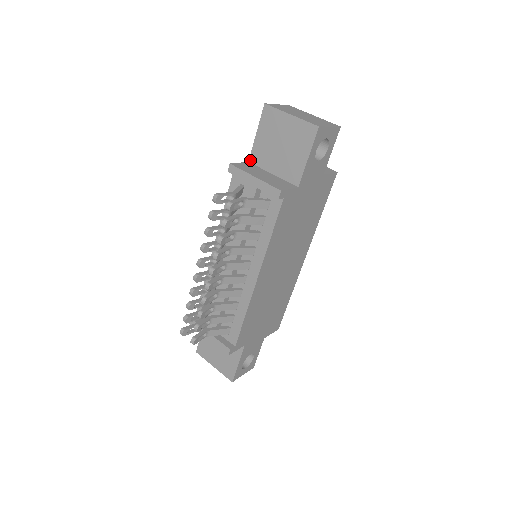
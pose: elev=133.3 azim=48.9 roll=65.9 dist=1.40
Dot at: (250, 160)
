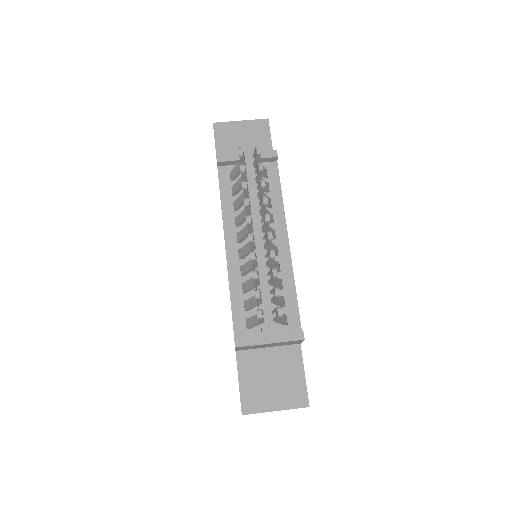
Dot at: occluded
